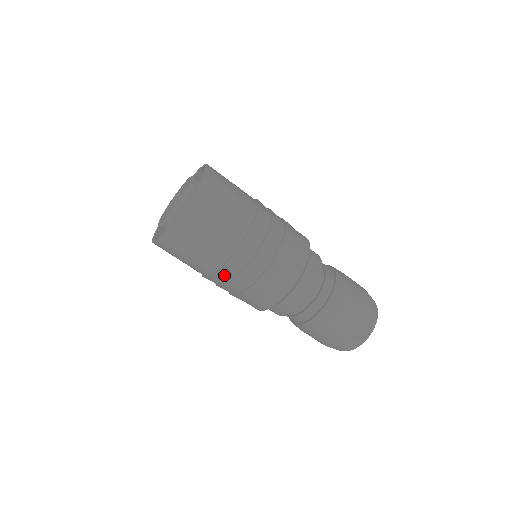
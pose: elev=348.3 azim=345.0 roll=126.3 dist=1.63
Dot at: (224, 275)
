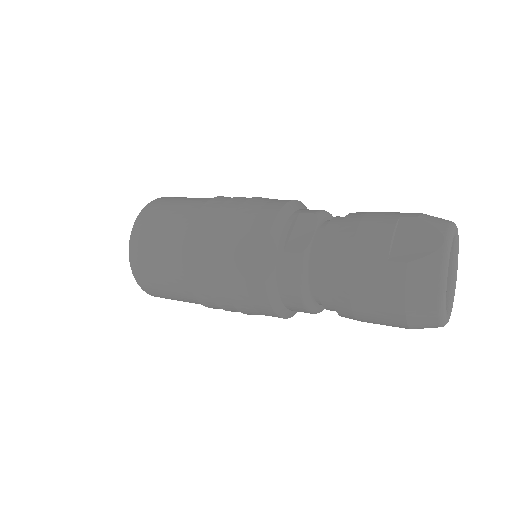
Dot at: (194, 259)
